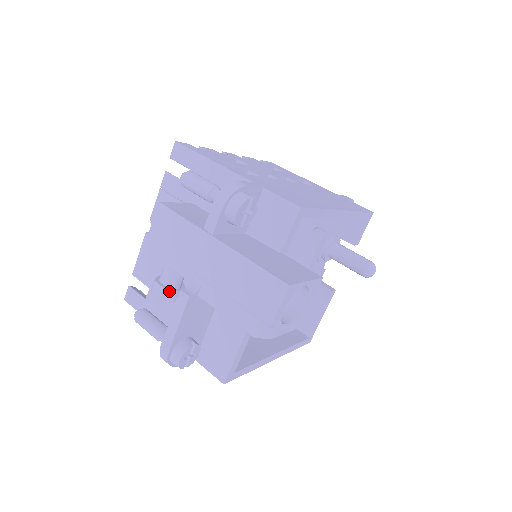
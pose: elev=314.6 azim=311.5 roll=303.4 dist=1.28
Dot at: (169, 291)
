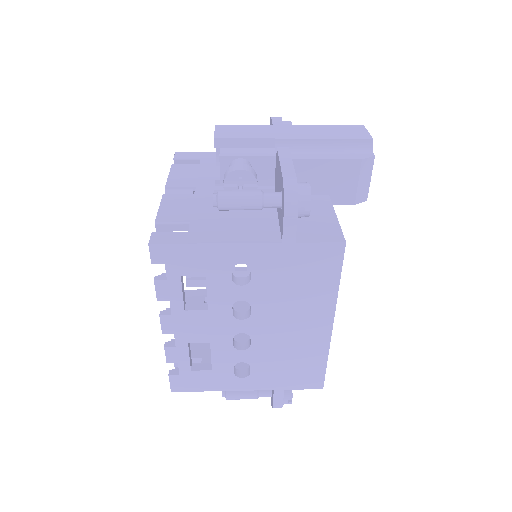
Dot at: (252, 169)
